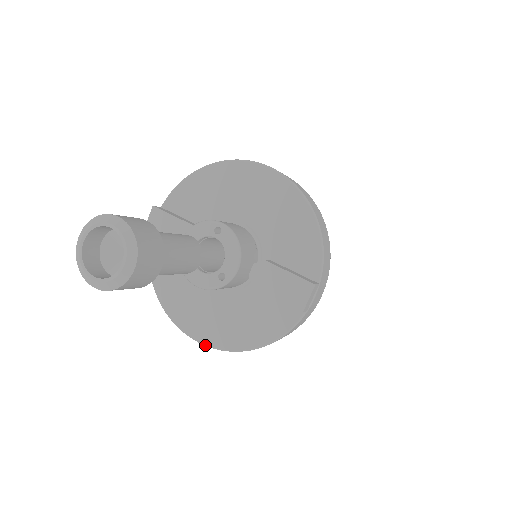
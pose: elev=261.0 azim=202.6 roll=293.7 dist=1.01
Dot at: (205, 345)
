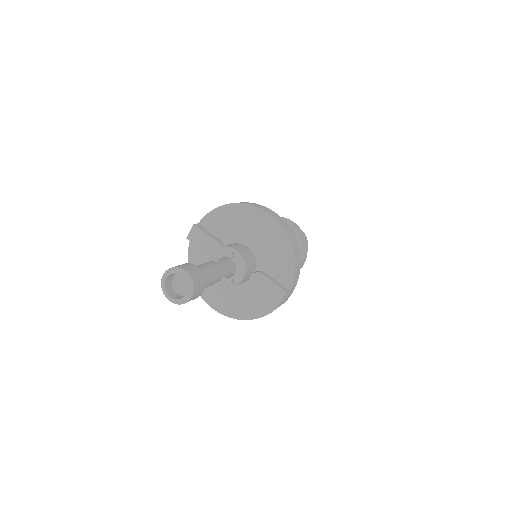
Dot at: (219, 312)
